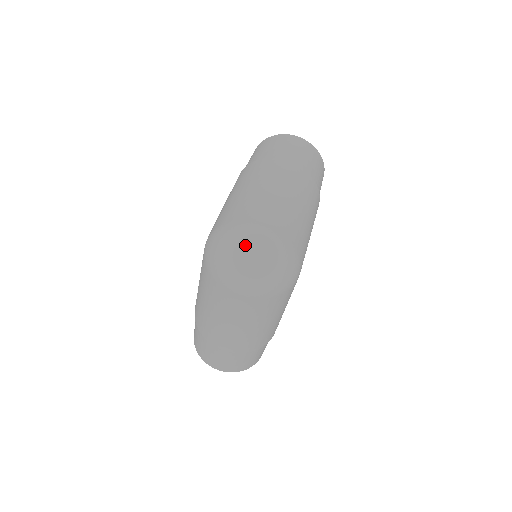
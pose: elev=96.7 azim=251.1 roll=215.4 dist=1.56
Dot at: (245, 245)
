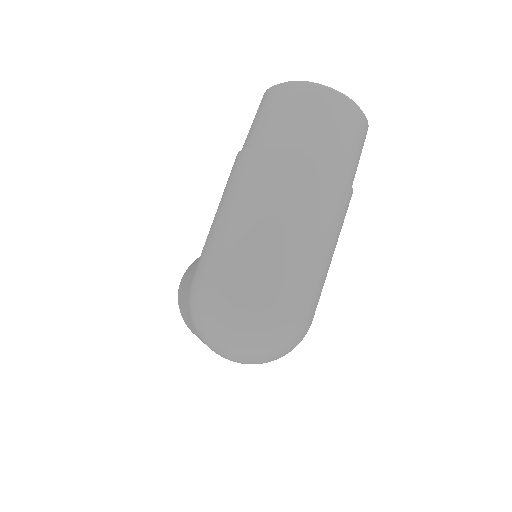
Dot at: (243, 332)
